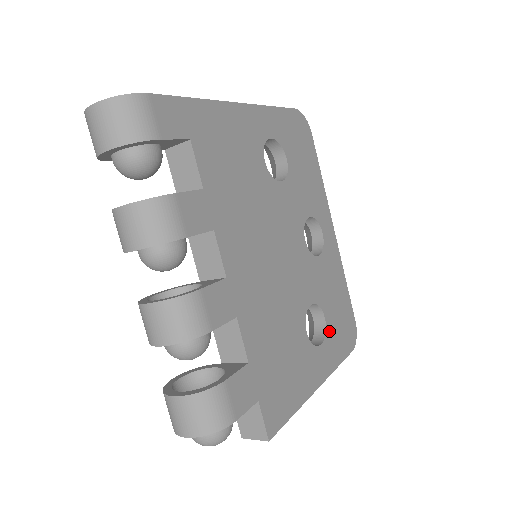
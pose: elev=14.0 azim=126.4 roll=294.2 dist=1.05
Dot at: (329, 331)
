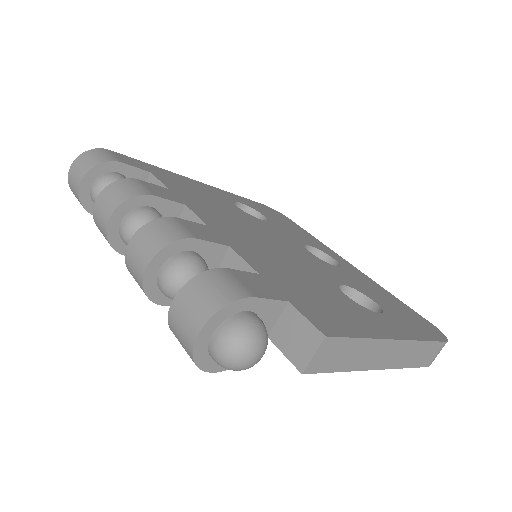
Dot at: (388, 312)
